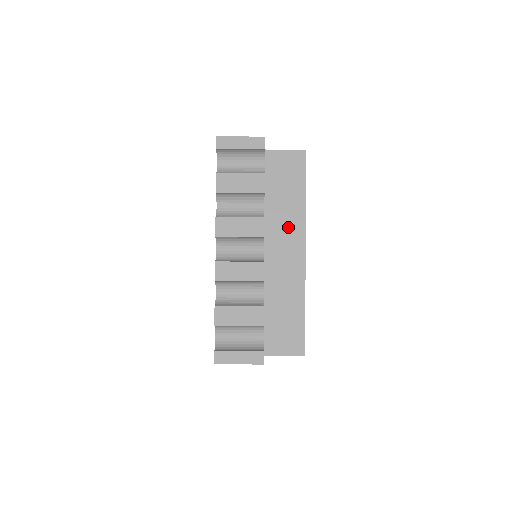
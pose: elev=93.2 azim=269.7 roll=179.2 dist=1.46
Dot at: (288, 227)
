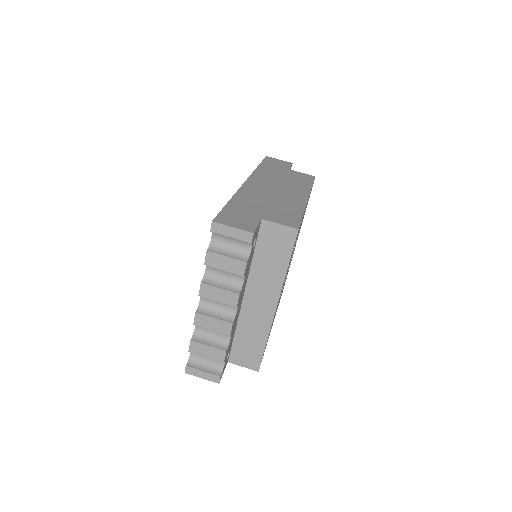
Dot at: (267, 285)
